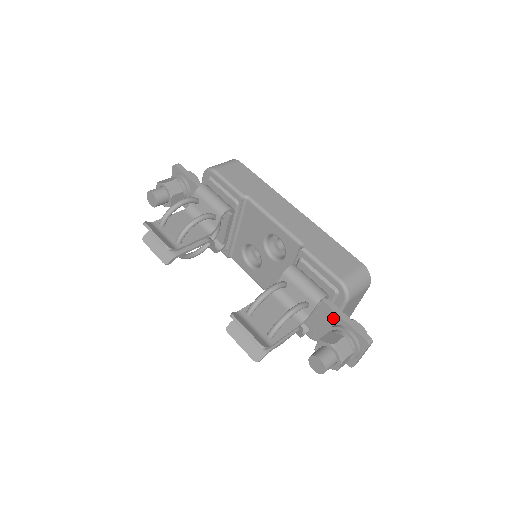
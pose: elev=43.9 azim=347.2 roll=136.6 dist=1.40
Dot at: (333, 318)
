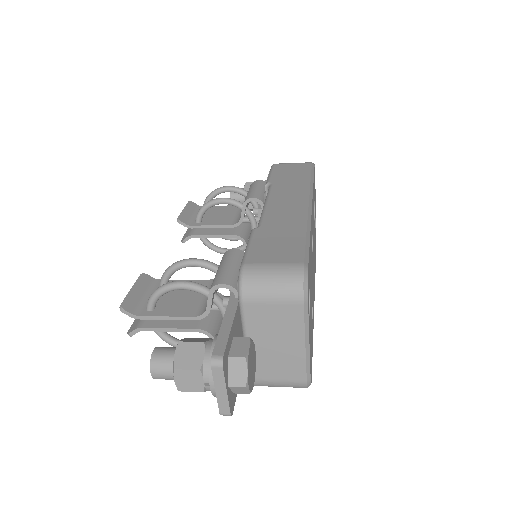
Dot at: occluded
